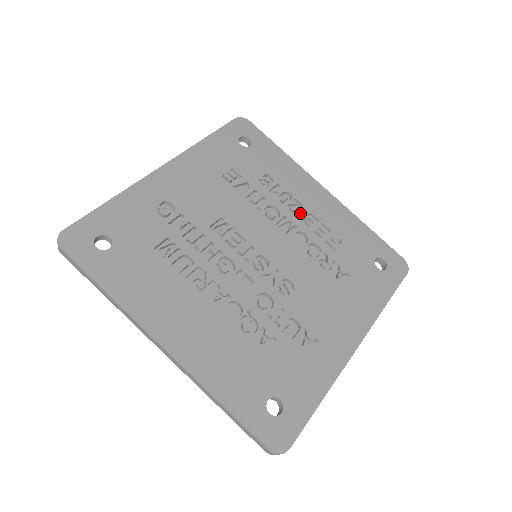
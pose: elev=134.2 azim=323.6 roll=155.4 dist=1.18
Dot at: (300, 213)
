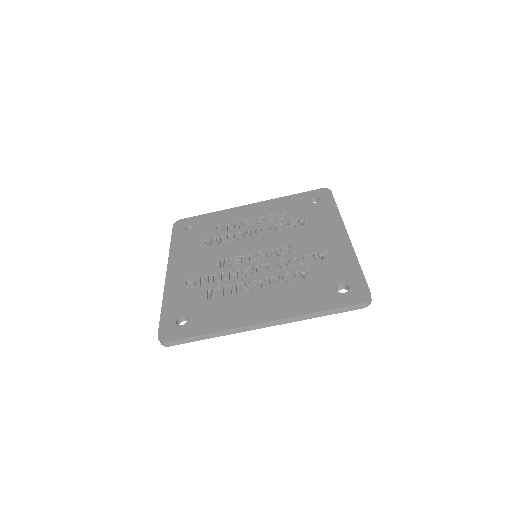
Dot at: (252, 223)
